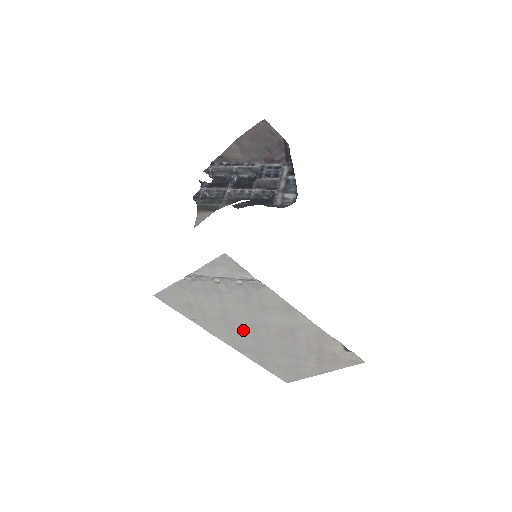
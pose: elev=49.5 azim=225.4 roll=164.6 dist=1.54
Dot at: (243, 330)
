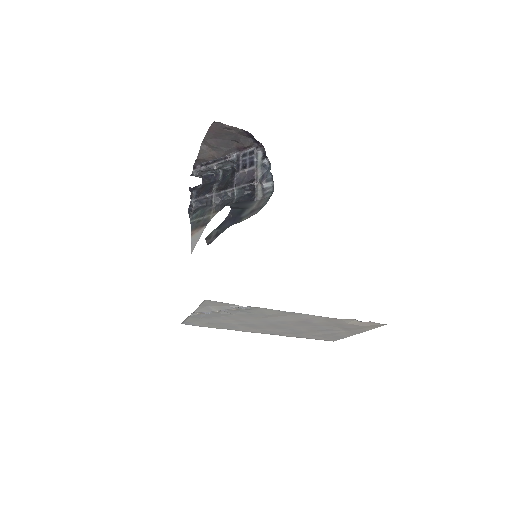
Dot at: (266, 327)
